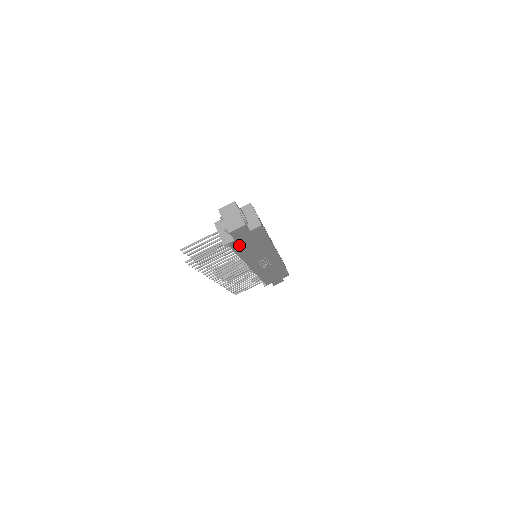
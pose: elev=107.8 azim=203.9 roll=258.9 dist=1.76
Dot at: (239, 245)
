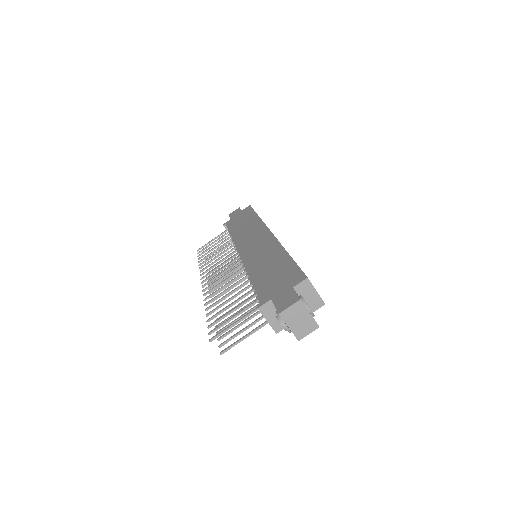
Dot at: occluded
